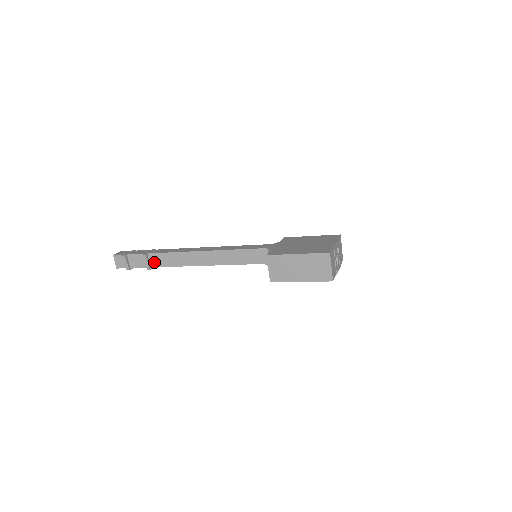
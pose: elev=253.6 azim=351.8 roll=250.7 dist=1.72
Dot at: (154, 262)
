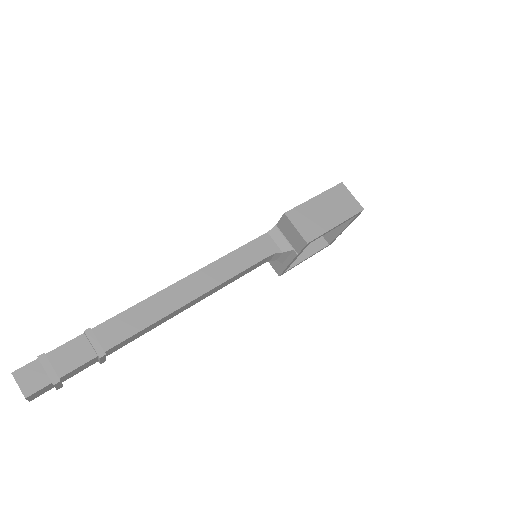
Dot at: (108, 338)
